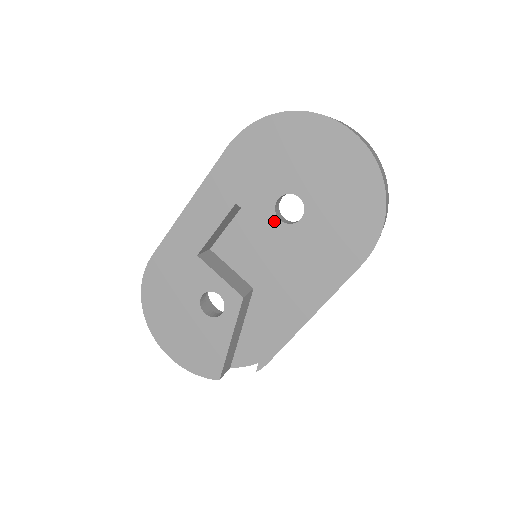
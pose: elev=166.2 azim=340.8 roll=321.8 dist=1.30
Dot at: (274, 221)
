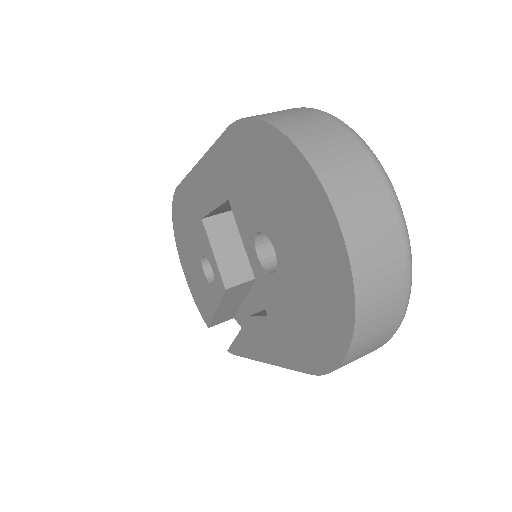
Dot at: (252, 250)
